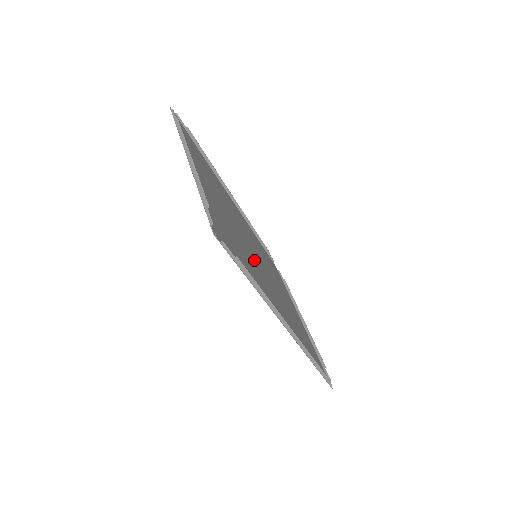
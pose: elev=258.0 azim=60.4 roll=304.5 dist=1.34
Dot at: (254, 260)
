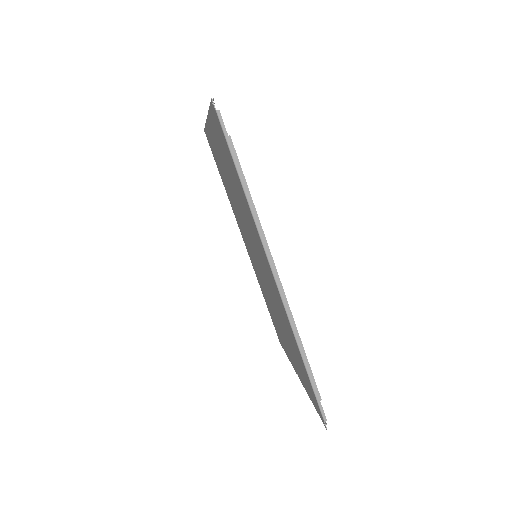
Dot at: occluded
